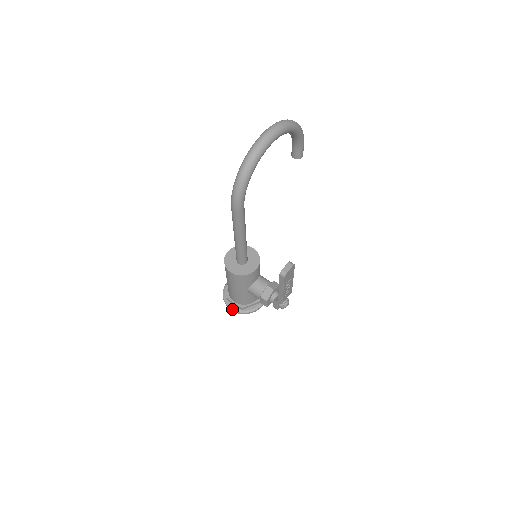
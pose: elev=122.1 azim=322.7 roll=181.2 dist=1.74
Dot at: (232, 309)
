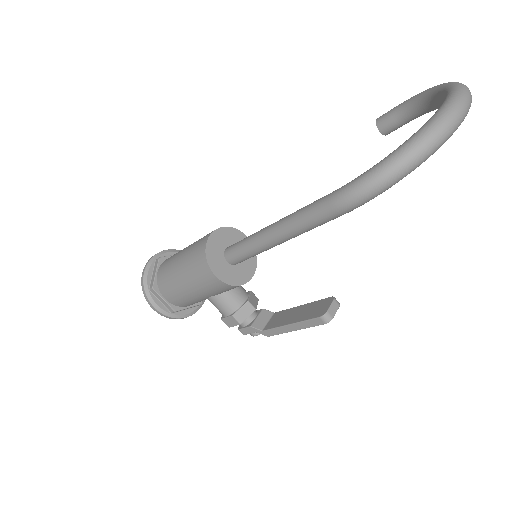
Dot at: (157, 308)
